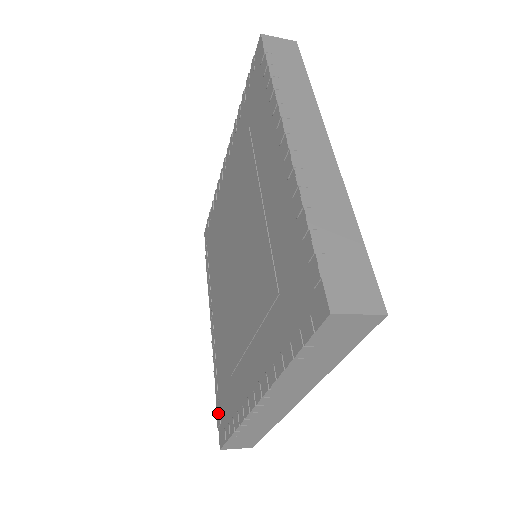
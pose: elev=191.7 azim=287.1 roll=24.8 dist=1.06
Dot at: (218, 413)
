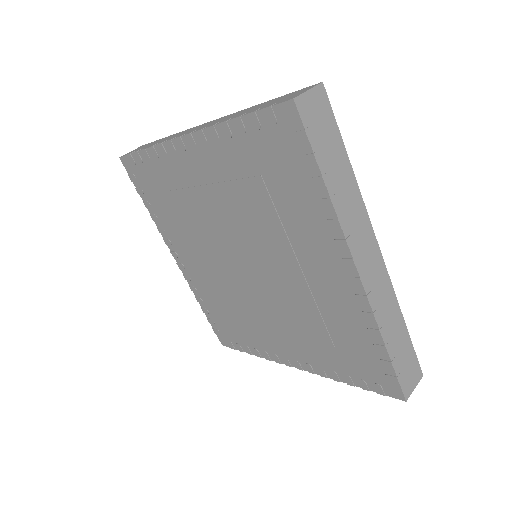
Dot at: (214, 326)
